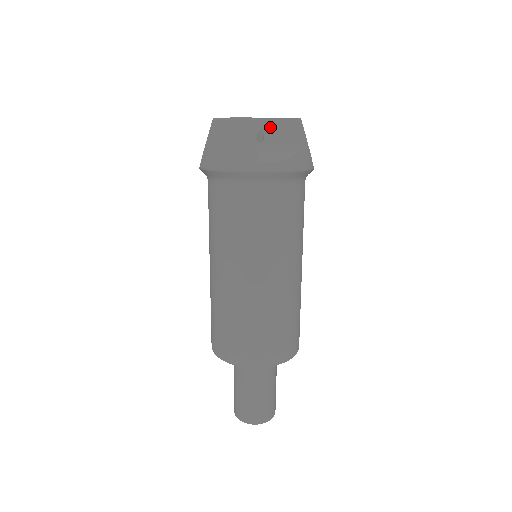
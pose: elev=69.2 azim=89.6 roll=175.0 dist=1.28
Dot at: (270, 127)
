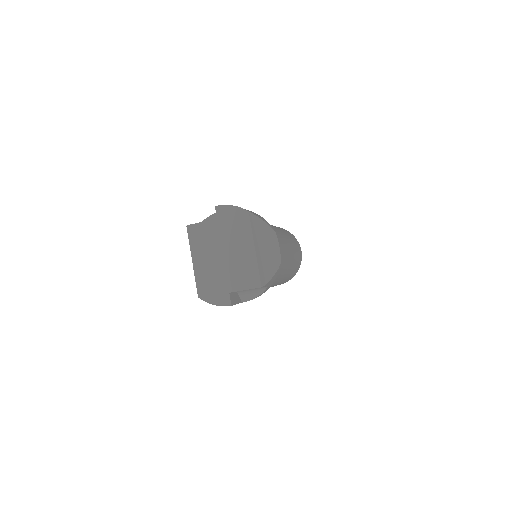
Dot at: occluded
